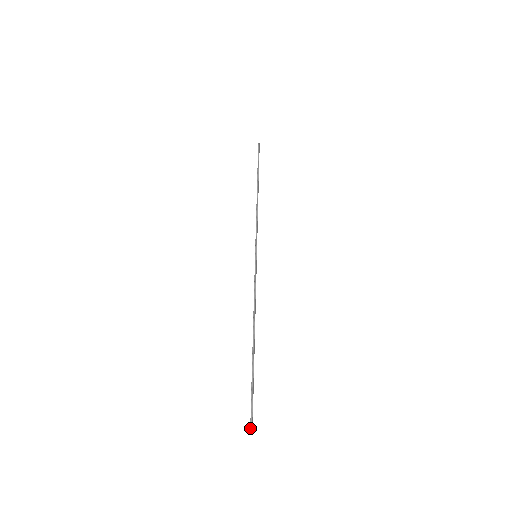
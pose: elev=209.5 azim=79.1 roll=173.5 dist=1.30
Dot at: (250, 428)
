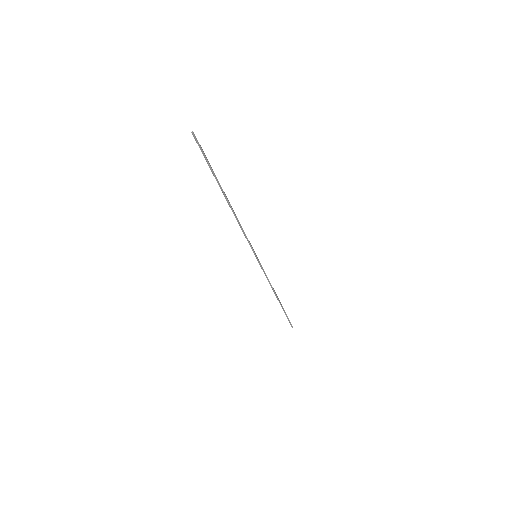
Dot at: (193, 136)
